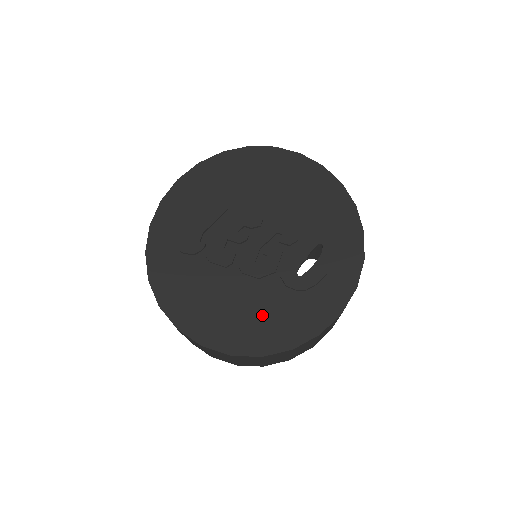
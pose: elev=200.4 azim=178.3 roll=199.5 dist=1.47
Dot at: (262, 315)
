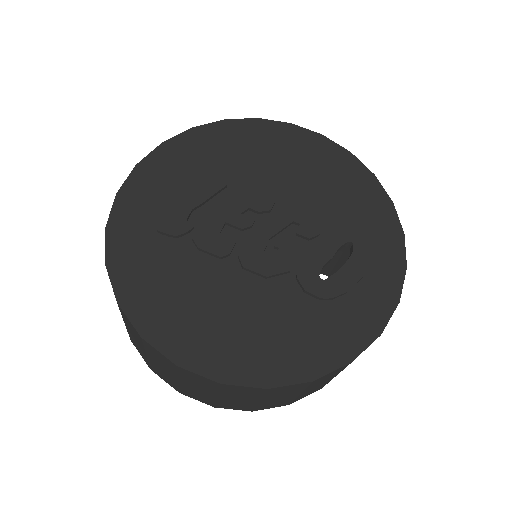
Dot at: (269, 328)
